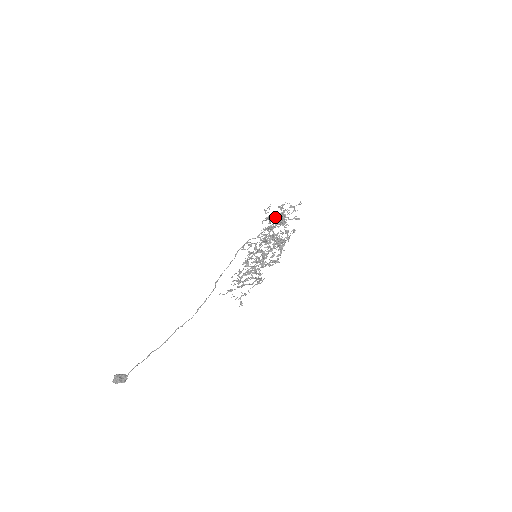
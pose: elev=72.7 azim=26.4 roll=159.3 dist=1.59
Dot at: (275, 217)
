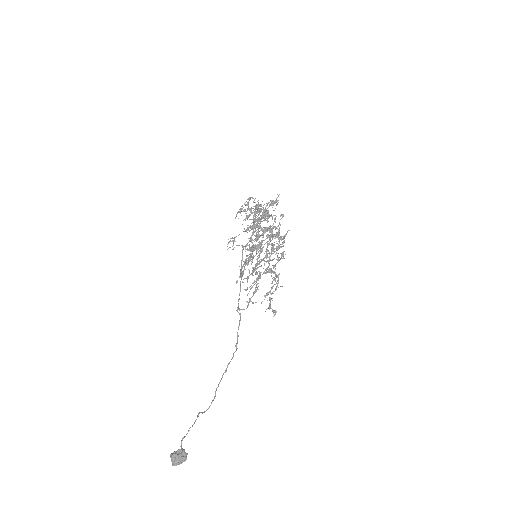
Dot at: (258, 218)
